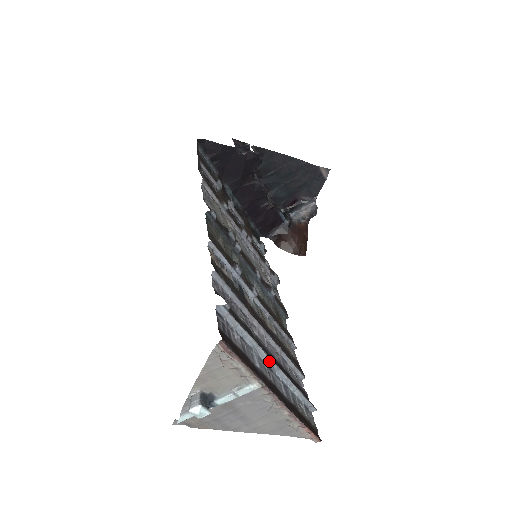
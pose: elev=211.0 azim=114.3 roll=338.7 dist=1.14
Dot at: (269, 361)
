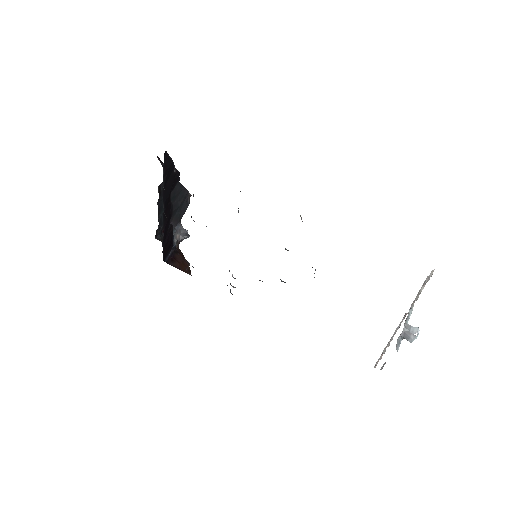
Dot at: occluded
